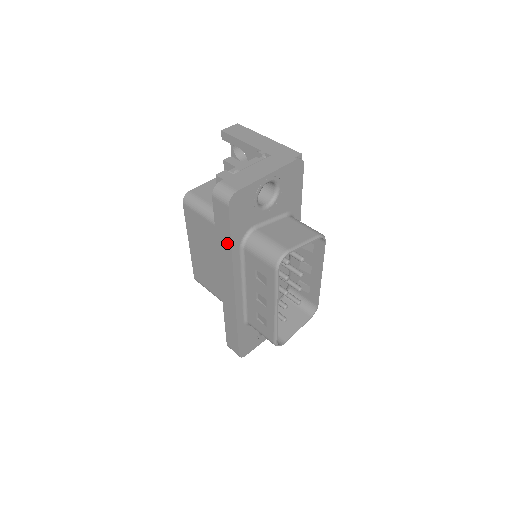
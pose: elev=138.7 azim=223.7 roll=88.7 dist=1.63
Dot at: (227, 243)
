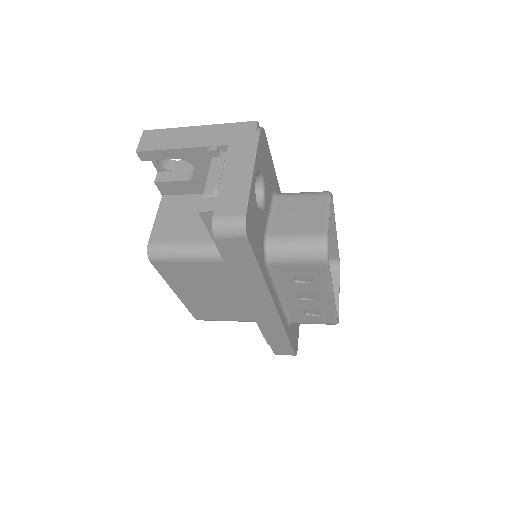
Dot at: (254, 273)
